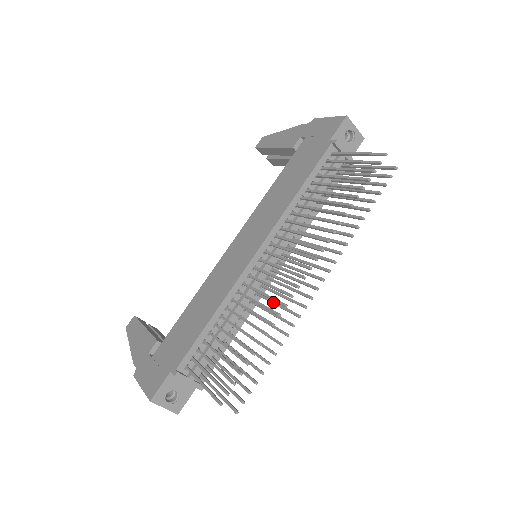
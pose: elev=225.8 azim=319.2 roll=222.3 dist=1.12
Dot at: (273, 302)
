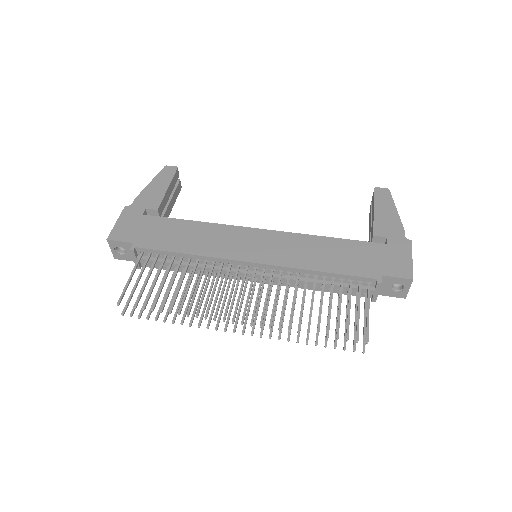
Dot at: (217, 296)
